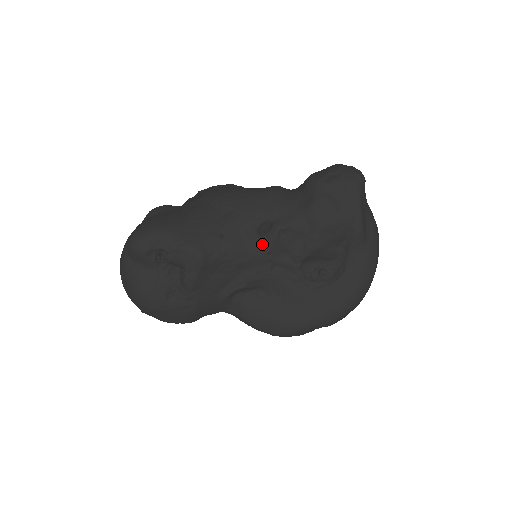
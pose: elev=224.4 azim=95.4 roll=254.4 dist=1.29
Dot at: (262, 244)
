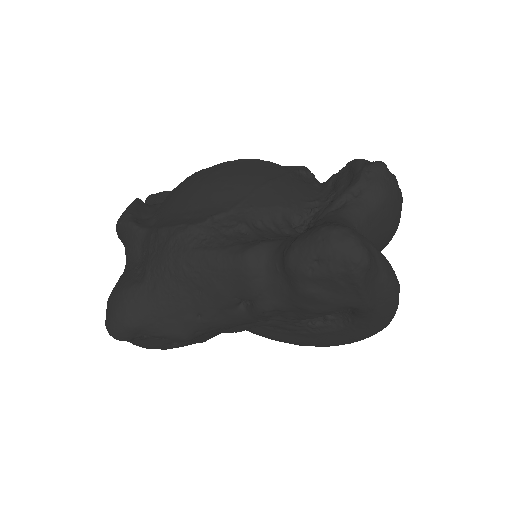
Dot at: (248, 317)
